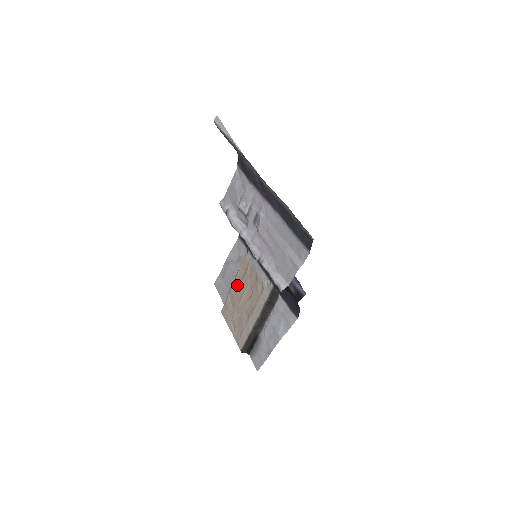
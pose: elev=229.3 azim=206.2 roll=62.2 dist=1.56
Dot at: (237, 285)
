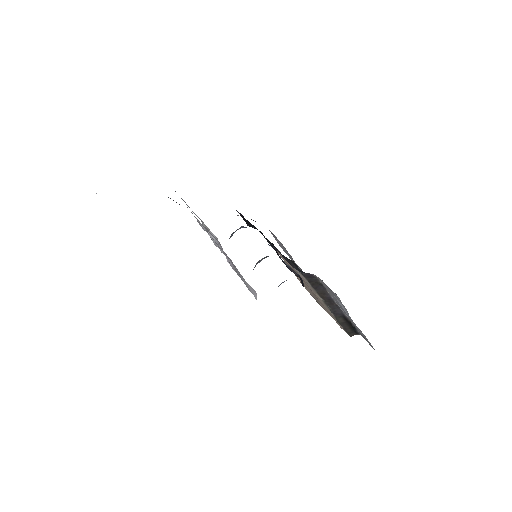
Dot at: occluded
